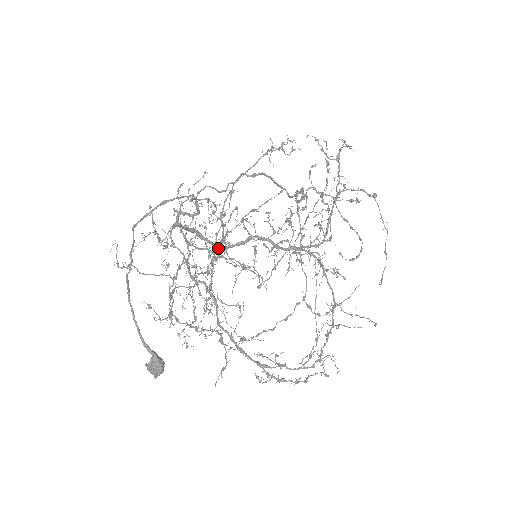
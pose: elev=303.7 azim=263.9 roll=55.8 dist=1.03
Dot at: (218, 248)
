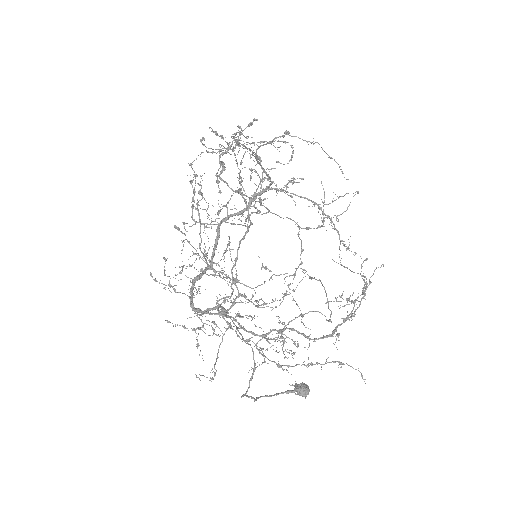
Dot at: (212, 264)
